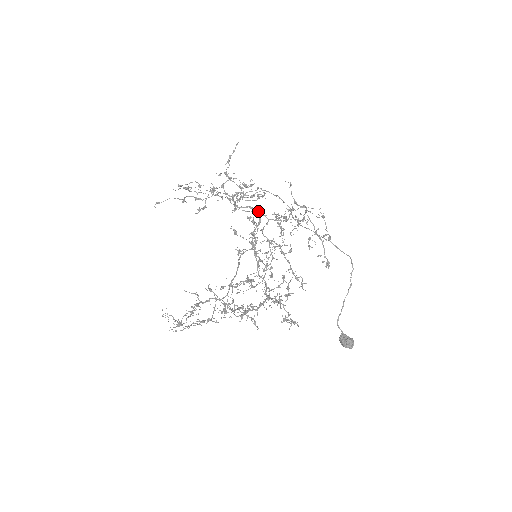
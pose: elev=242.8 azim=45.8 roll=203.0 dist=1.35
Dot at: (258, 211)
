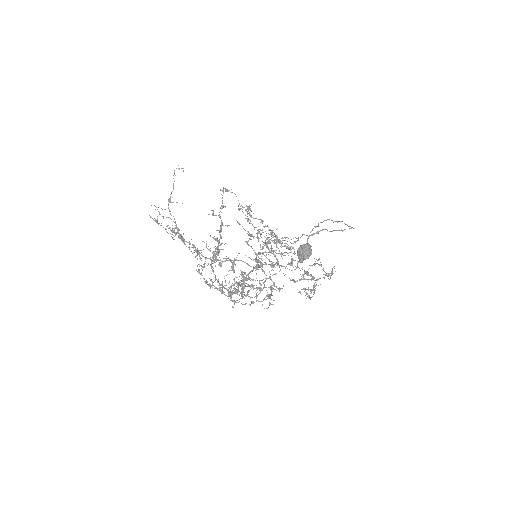
Dot at: (278, 261)
